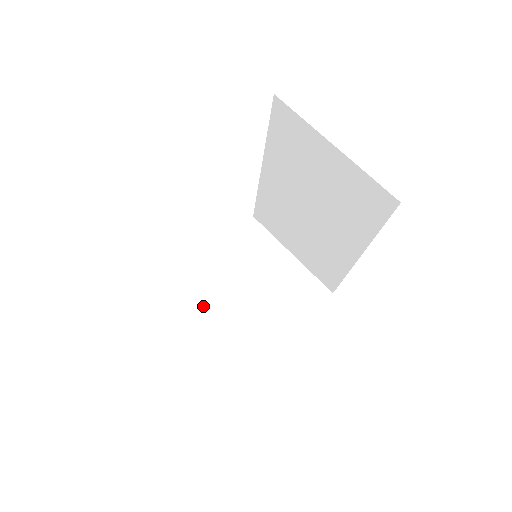
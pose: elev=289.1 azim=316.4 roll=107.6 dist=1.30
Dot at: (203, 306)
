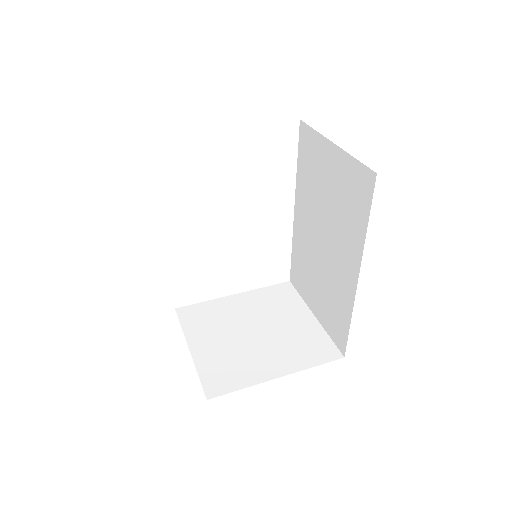
Dot at: (207, 329)
